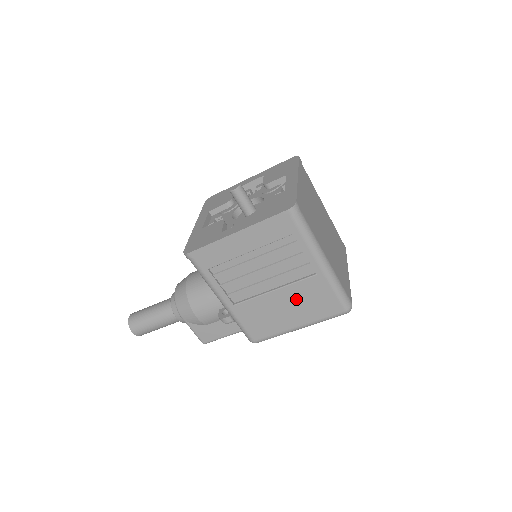
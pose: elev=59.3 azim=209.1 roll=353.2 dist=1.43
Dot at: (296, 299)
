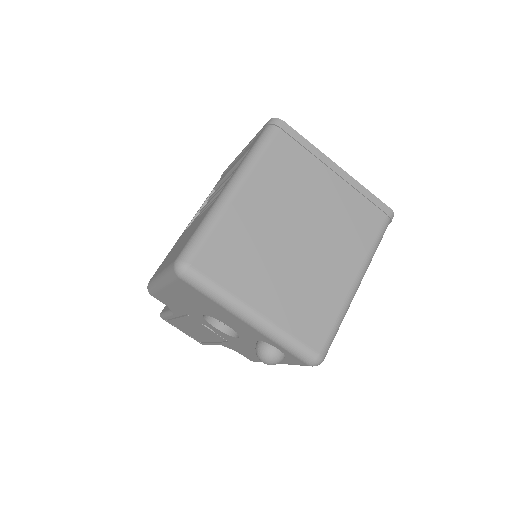
Dot at: occluded
